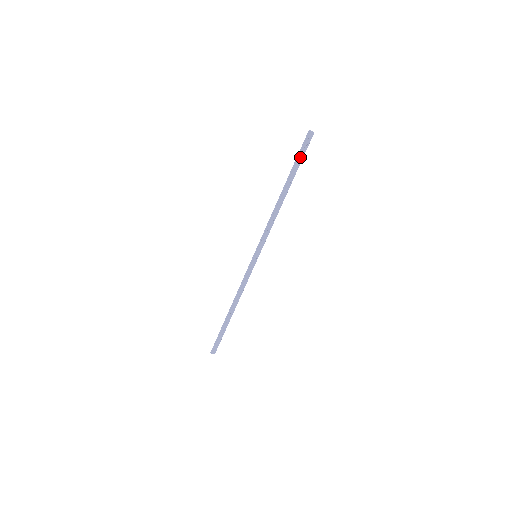
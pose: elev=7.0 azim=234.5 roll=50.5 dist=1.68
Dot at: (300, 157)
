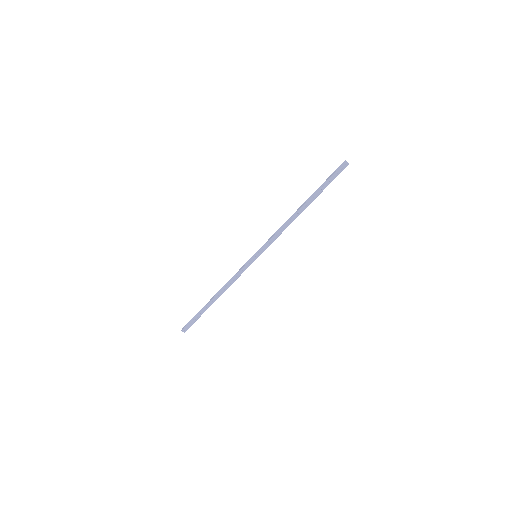
Dot at: (328, 181)
